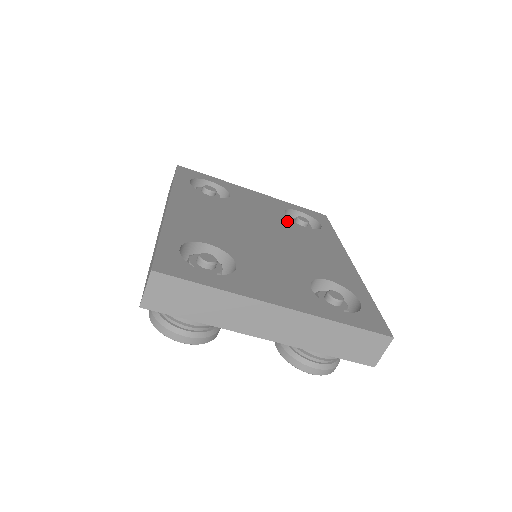
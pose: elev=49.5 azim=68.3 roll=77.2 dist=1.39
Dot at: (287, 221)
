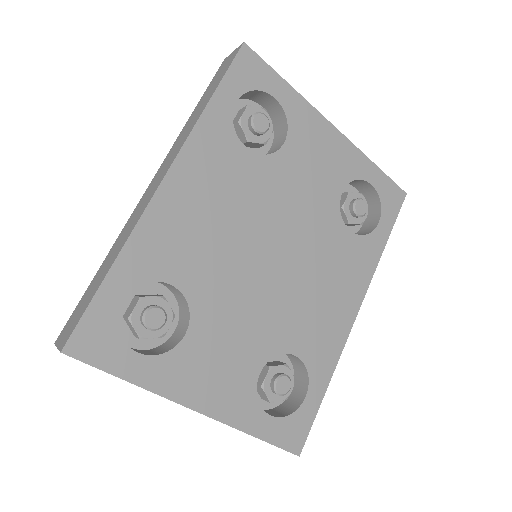
Dot at: (331, 216)
